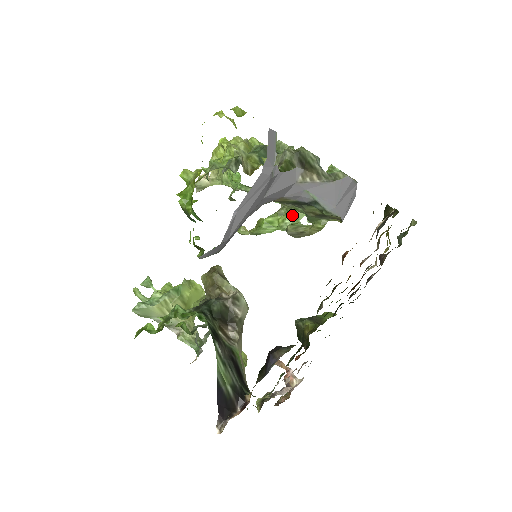
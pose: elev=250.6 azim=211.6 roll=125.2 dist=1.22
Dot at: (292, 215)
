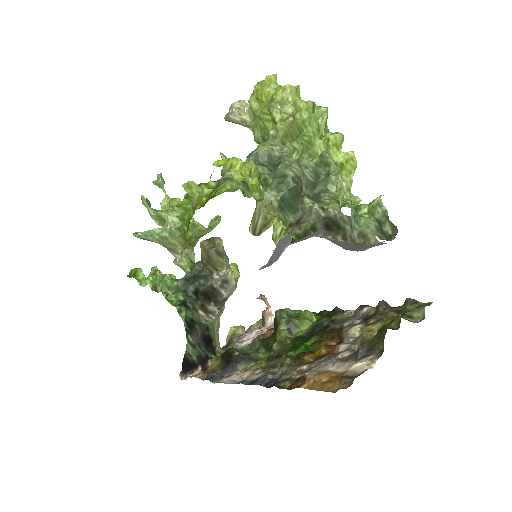
Dot at: occluded
